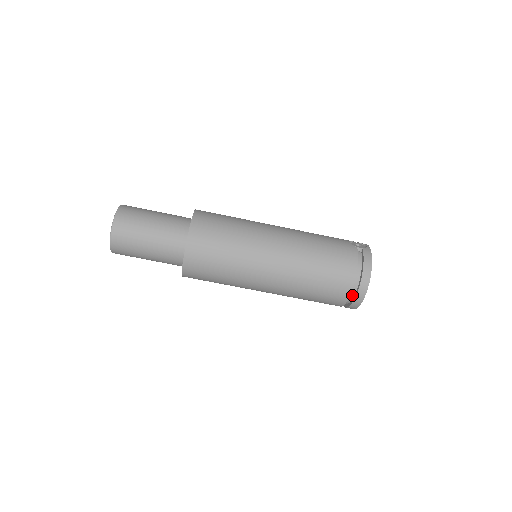
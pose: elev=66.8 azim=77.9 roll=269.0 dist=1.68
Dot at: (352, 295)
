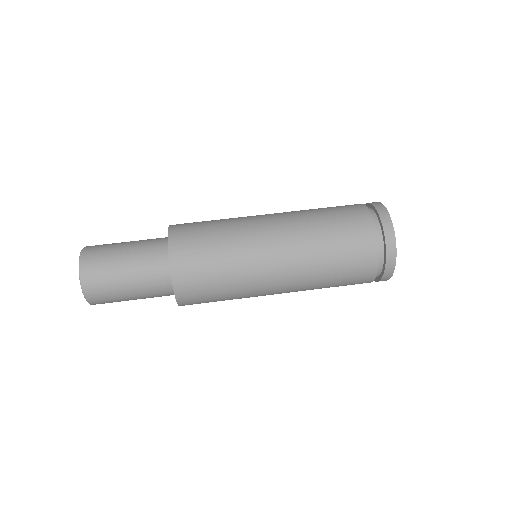
Dot at: (373, 215)
